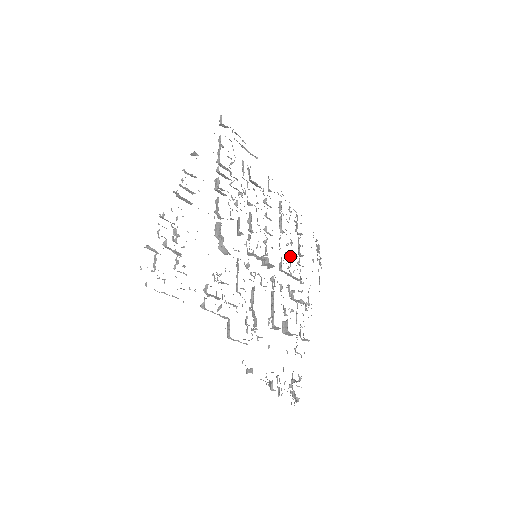
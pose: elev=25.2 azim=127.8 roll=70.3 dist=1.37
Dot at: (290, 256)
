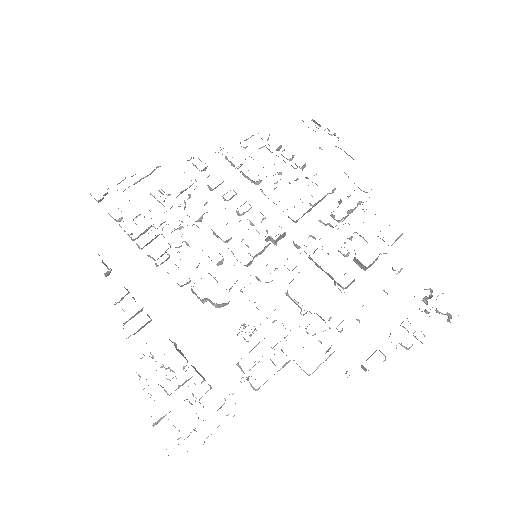
Dot at: occluded
